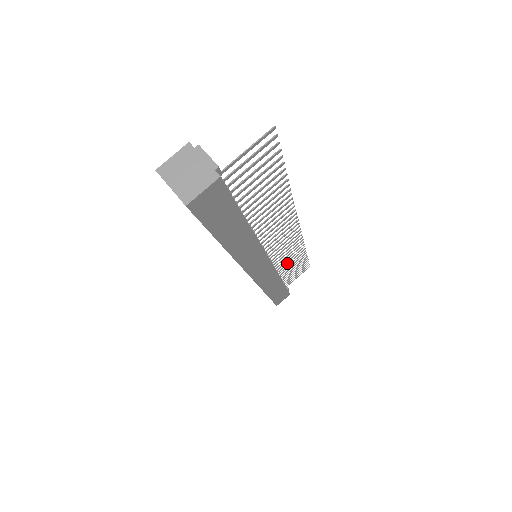
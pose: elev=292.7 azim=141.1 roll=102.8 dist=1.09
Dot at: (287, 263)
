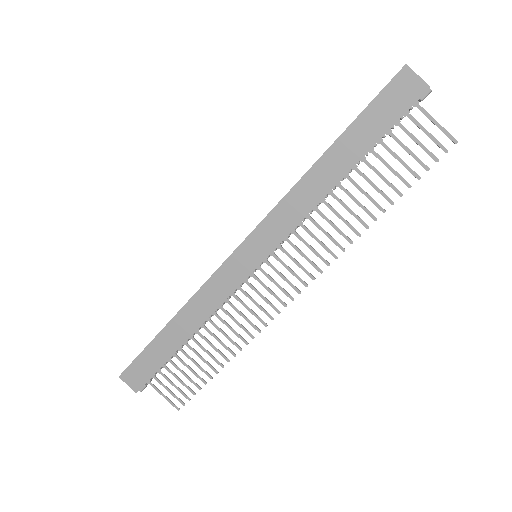
Dot at: occluded
